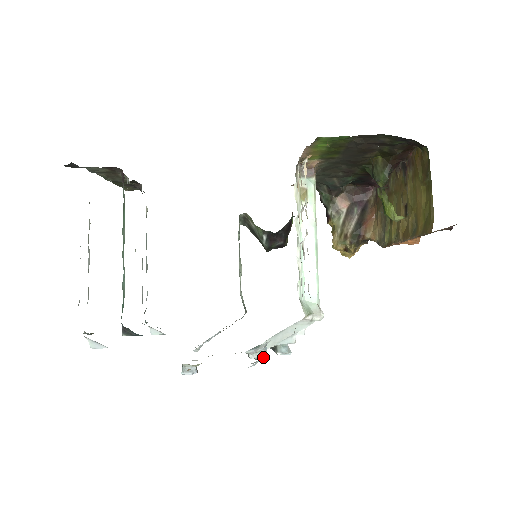
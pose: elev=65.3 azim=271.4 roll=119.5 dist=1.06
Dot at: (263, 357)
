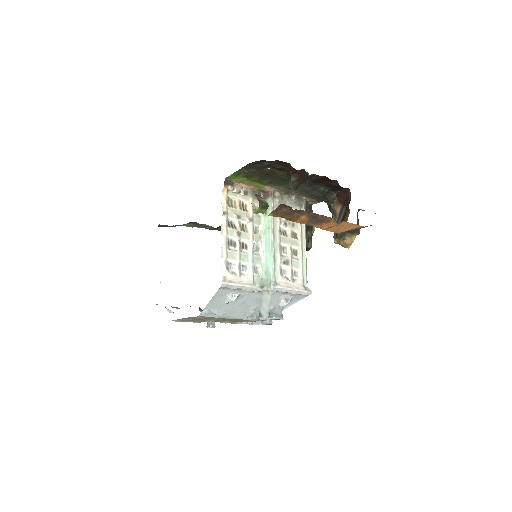
Dot at: (253, 319)
